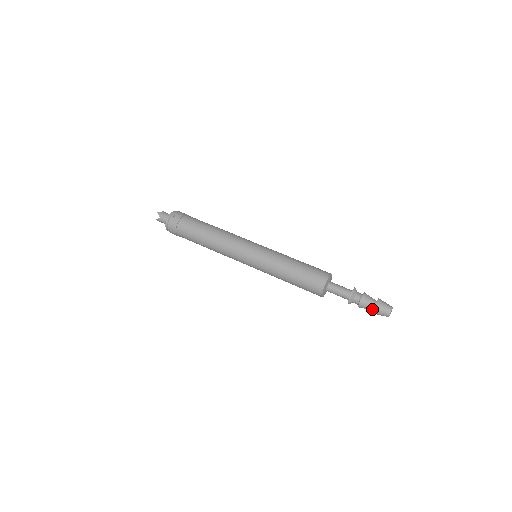
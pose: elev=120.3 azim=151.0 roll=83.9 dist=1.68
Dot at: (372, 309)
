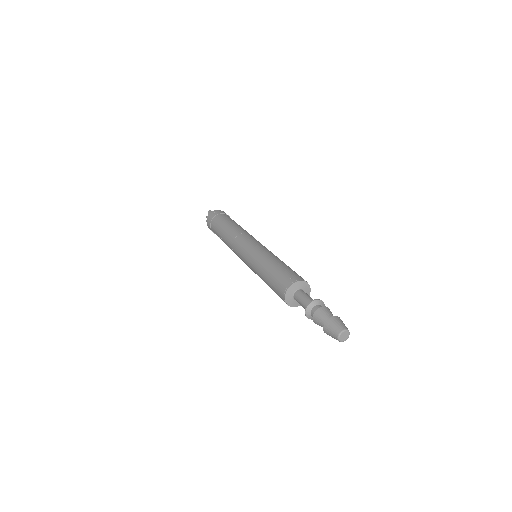
Dot at: occluded
